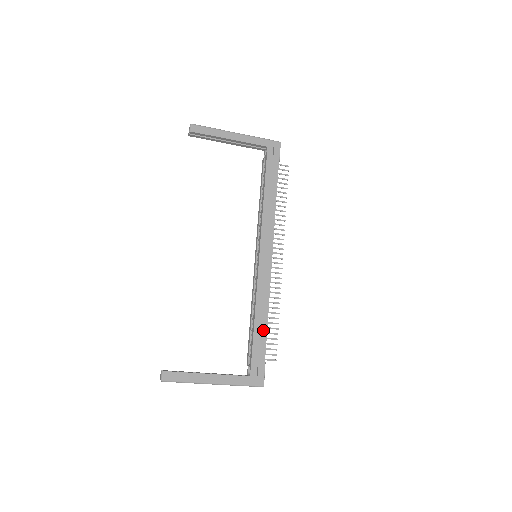
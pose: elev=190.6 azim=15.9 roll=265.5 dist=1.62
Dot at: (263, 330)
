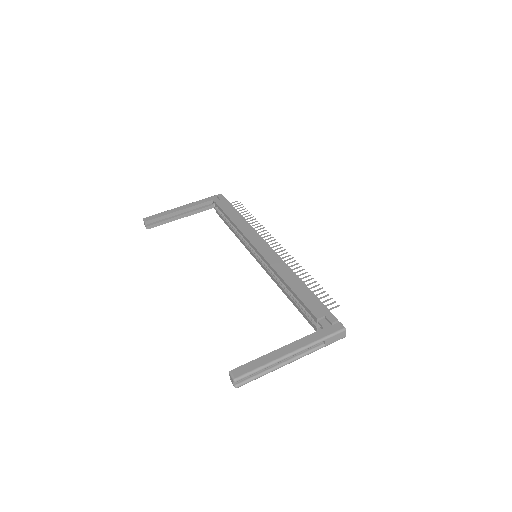
Dot at: (304, 289)
